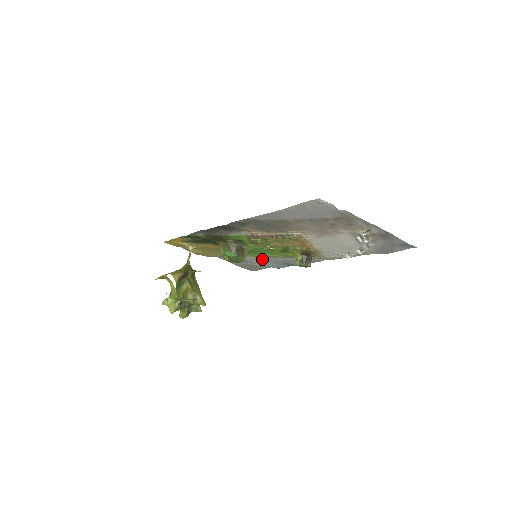
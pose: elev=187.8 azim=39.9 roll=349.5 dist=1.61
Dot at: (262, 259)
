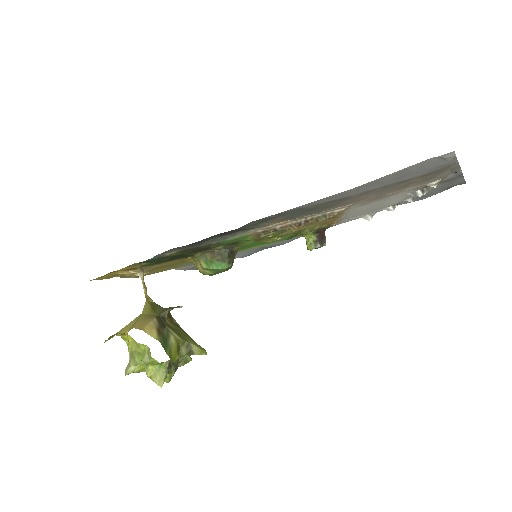
Dot at: occluded
